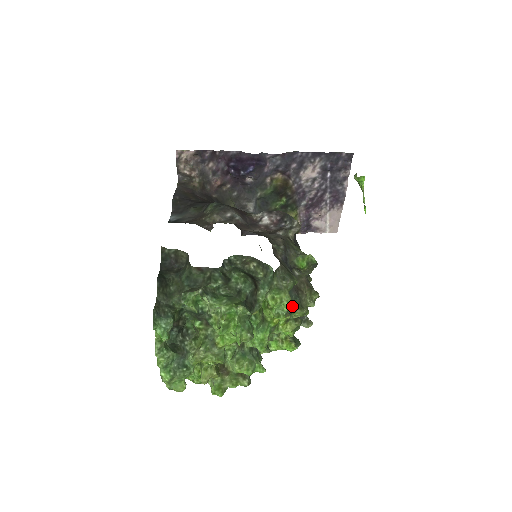
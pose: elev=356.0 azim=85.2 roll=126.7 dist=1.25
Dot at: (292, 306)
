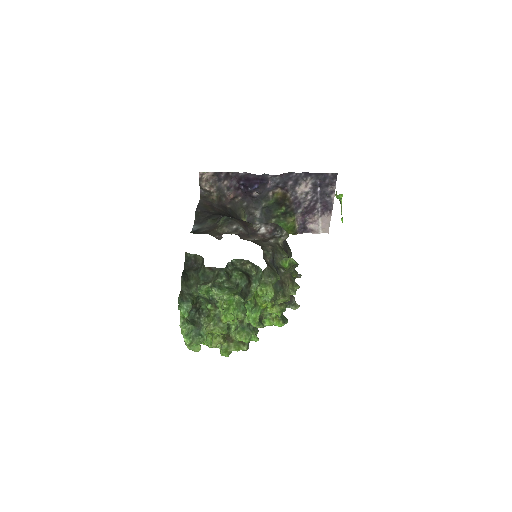
Dot at: (277, 295)
